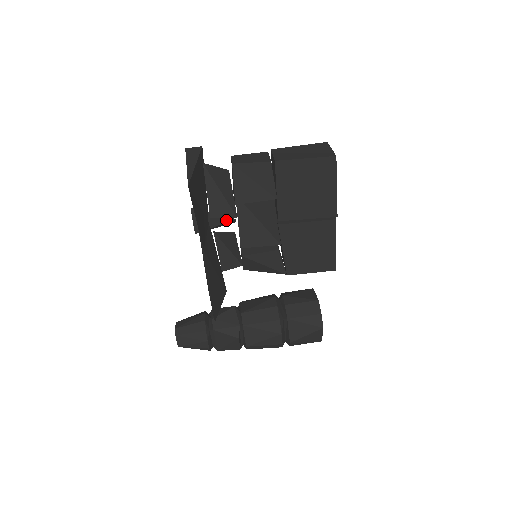
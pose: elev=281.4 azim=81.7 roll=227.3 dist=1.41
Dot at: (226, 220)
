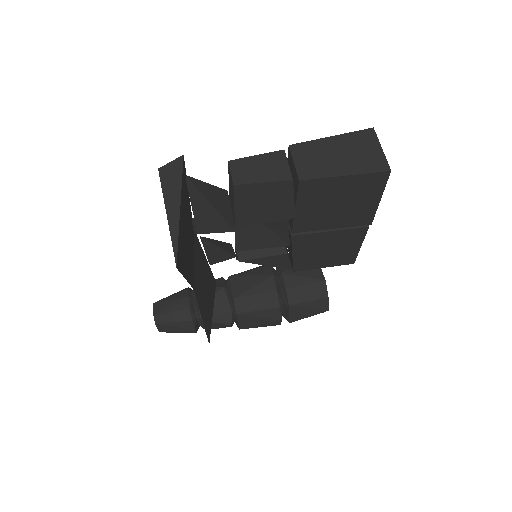
Dot at: occluded
